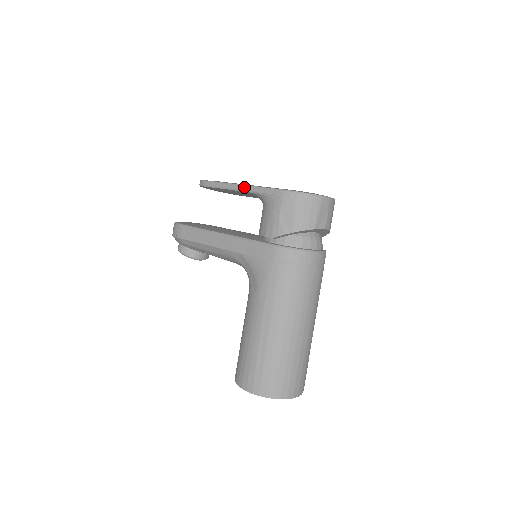
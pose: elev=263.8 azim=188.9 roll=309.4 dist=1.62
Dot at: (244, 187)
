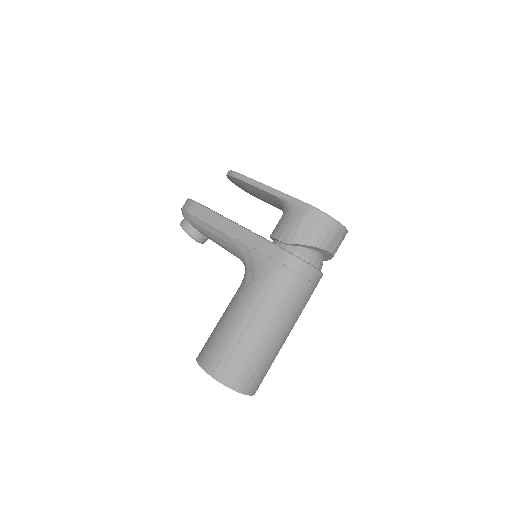
Dot at: (274, 190)
